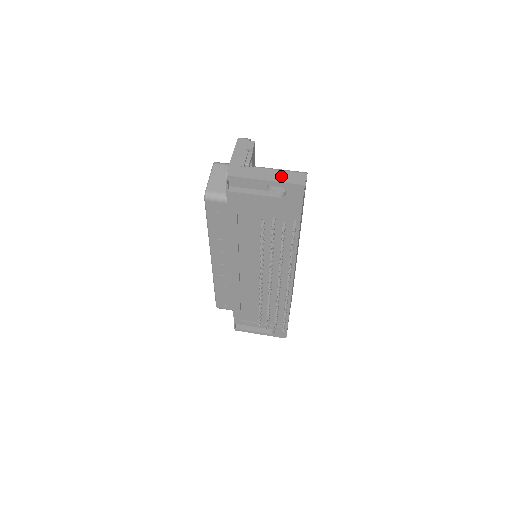
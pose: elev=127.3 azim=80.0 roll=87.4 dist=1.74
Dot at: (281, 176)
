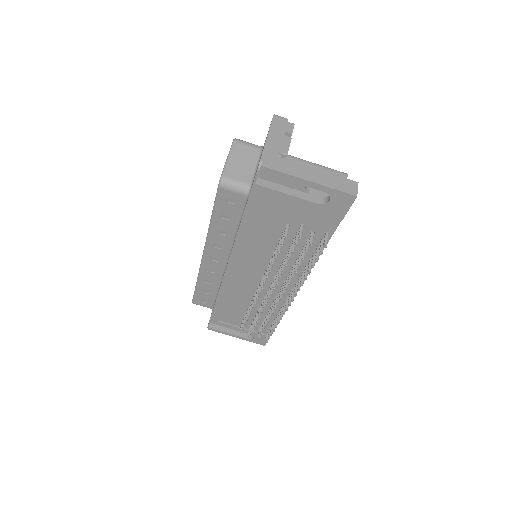
Dot at: (328, 178)
